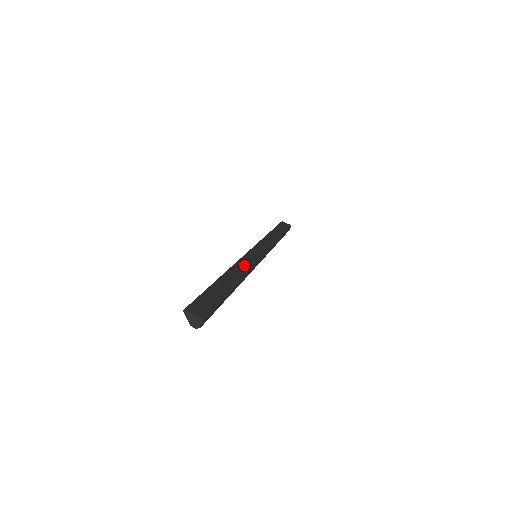
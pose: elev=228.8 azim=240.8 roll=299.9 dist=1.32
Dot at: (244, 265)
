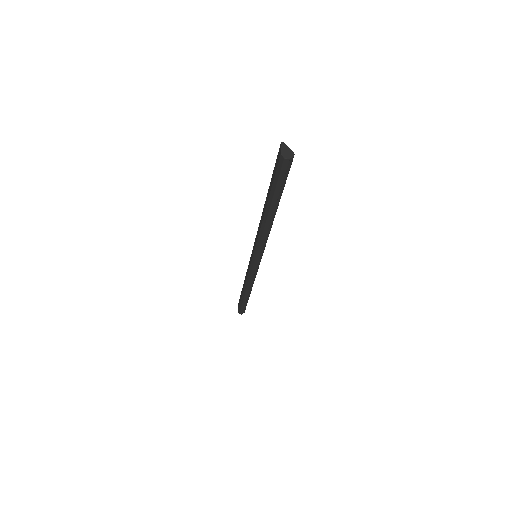
Dot at: occluded
